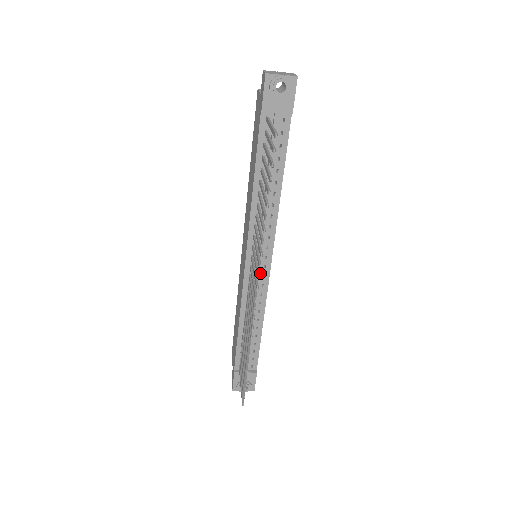
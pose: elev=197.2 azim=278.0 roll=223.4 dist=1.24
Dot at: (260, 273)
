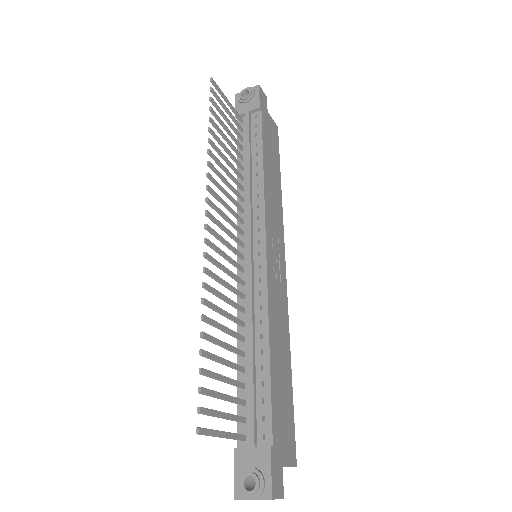
Dot at: (255, 264)
